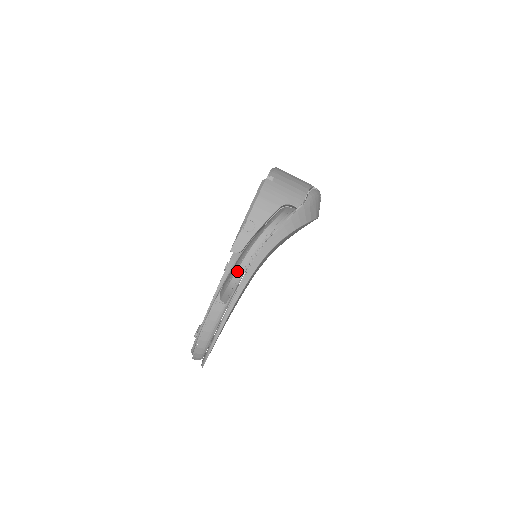
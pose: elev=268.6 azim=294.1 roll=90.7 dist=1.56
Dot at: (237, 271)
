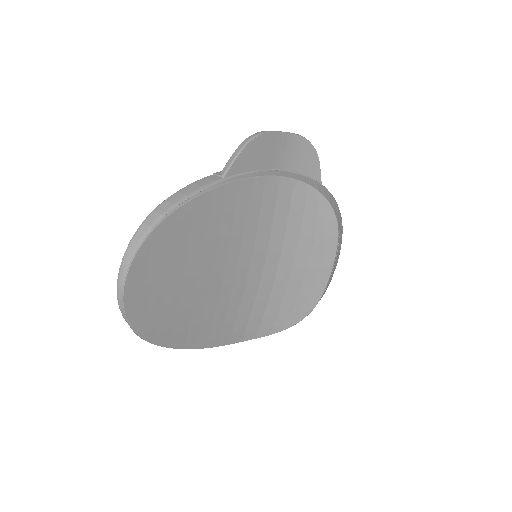
Dot at: (260, 132)
